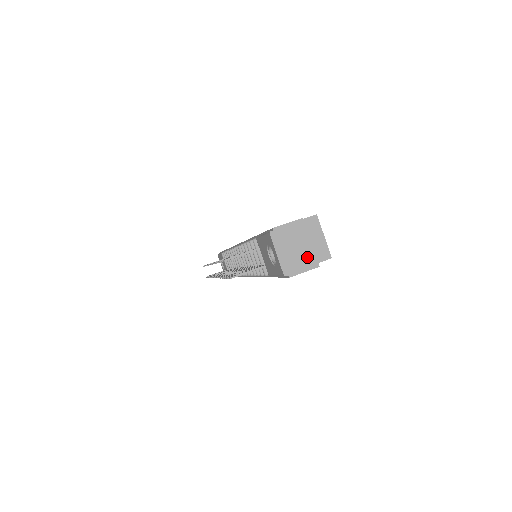
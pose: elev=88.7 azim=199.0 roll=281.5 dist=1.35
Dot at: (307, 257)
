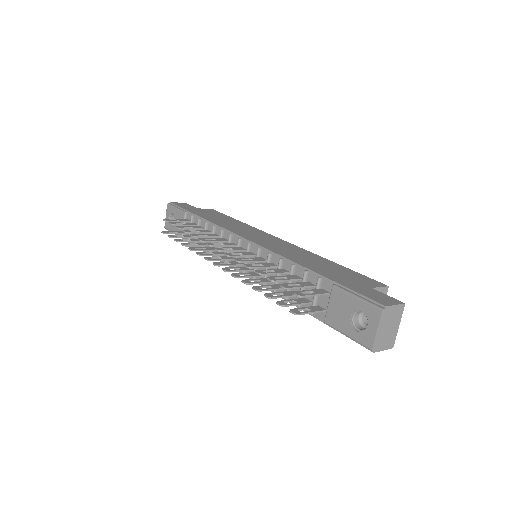
Dot at: (391, 338)
